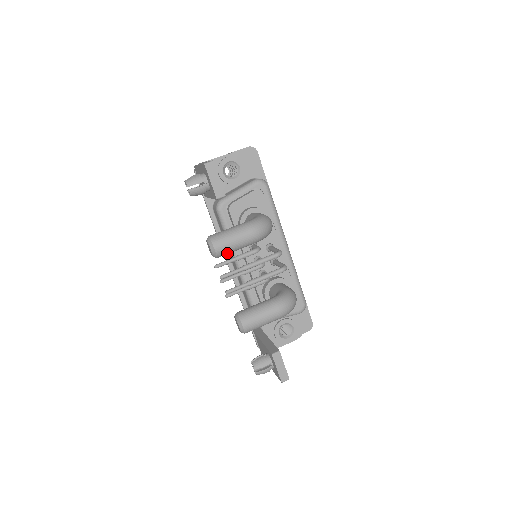
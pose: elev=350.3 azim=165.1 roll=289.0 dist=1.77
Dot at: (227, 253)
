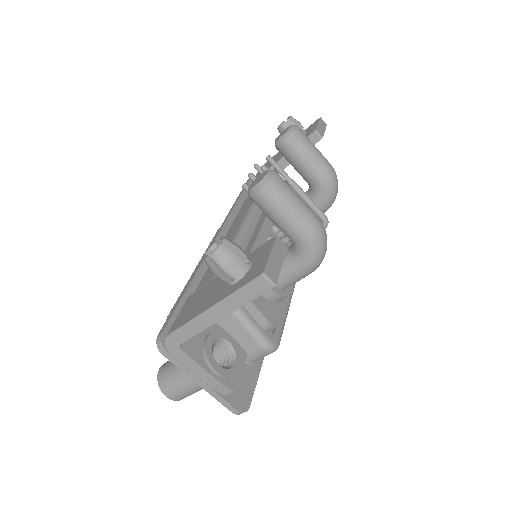
Dot at: (299, 147)
